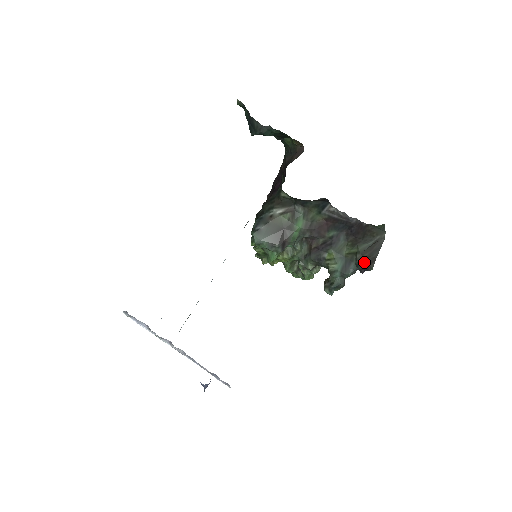
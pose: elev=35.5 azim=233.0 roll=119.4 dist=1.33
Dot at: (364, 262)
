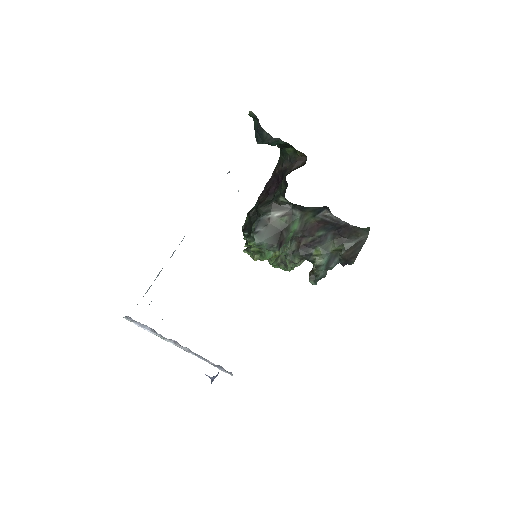
Dot at: (348, 257)
